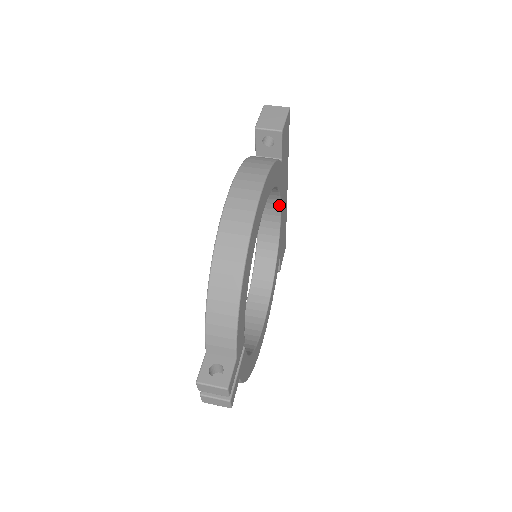
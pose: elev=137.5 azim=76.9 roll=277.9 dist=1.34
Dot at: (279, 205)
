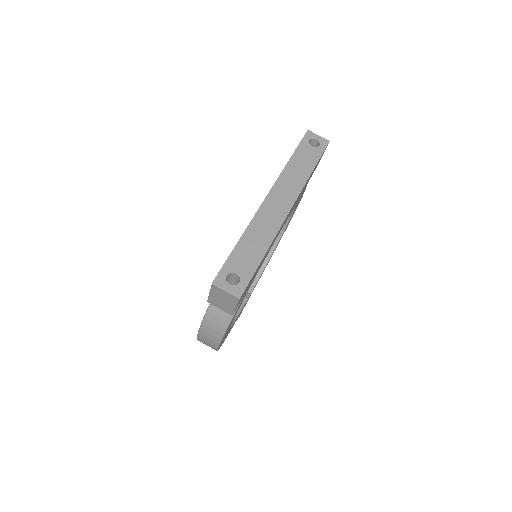
Dot at: occluded
